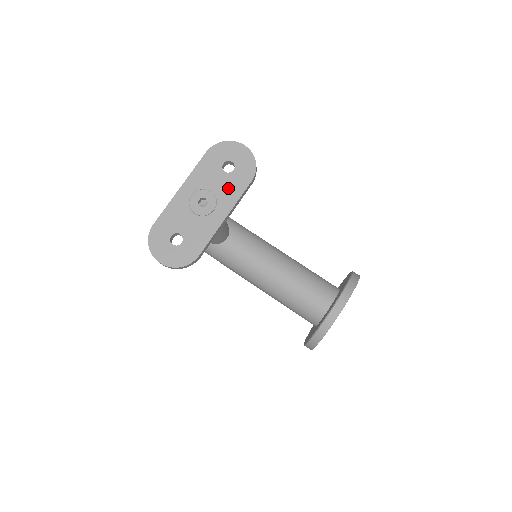
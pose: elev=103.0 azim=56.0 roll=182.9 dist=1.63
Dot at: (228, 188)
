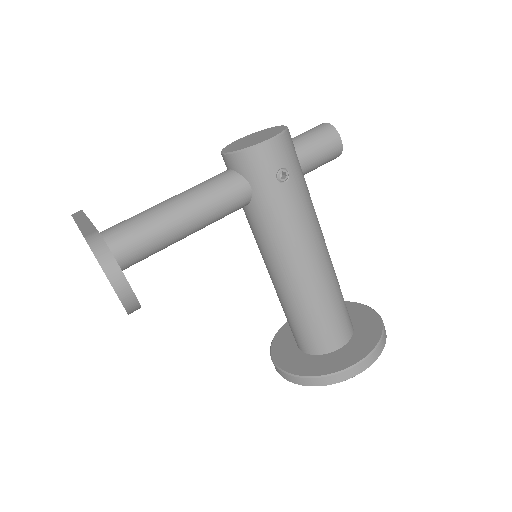
Dot at: occluded
